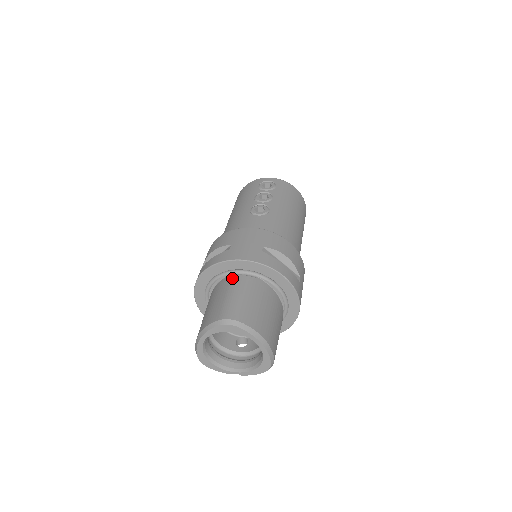
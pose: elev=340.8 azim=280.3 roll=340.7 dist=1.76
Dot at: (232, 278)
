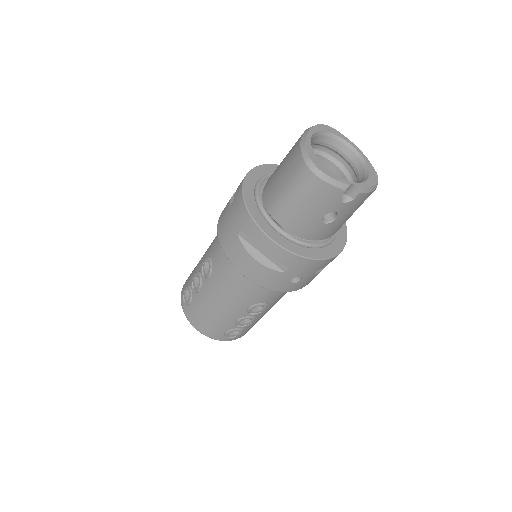
Dot at: occluded
